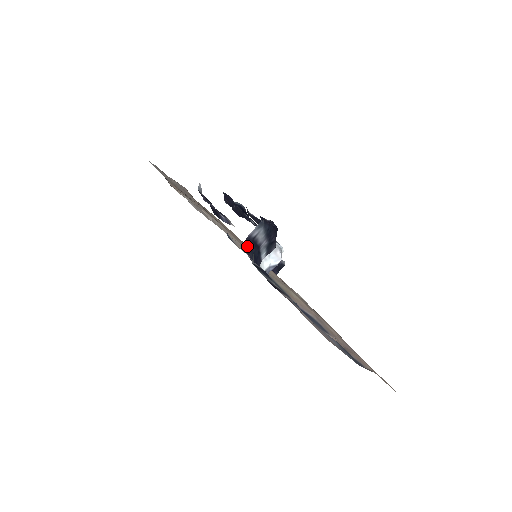
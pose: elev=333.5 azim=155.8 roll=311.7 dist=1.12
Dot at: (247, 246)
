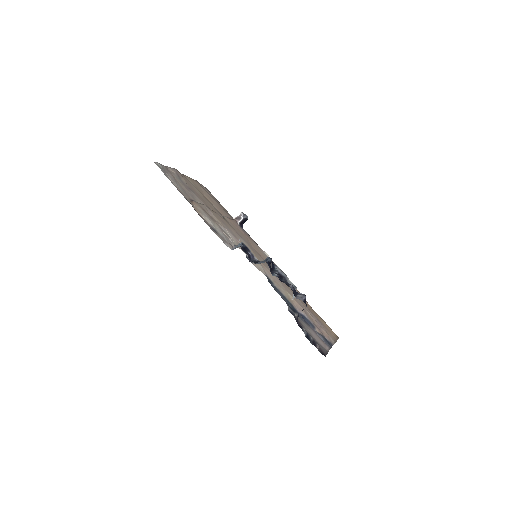
Dot at: (297, 319)
